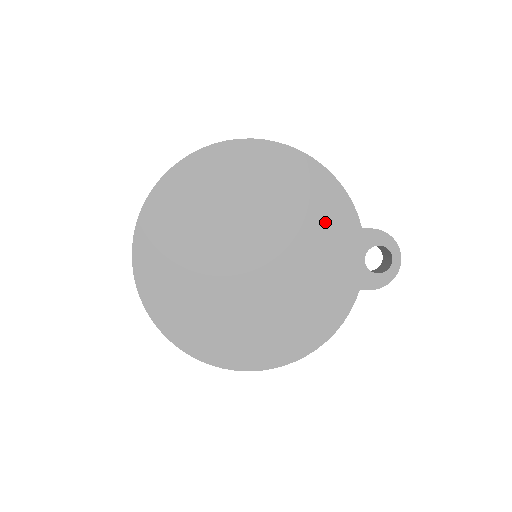
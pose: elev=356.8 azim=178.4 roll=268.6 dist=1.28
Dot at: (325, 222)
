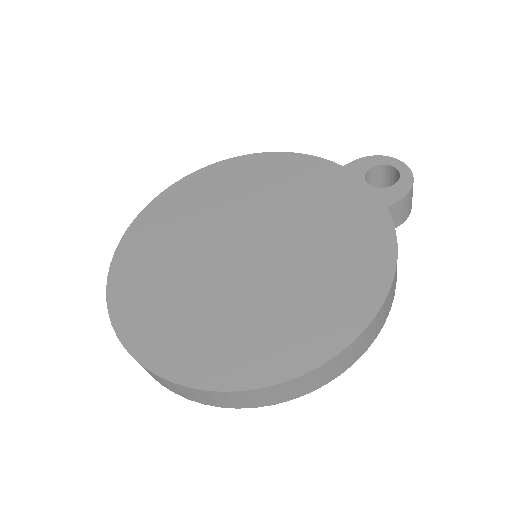
Dot at: (303, 182)
